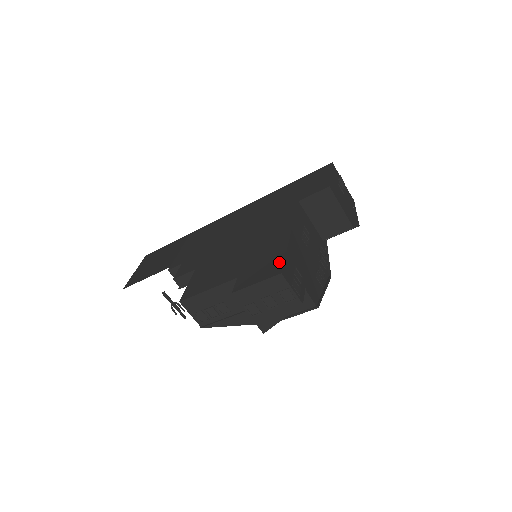
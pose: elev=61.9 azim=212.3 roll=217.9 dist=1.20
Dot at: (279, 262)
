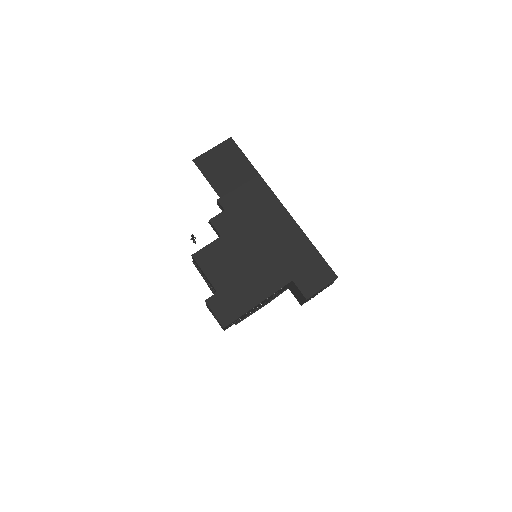
Dot at: (232, 318)
